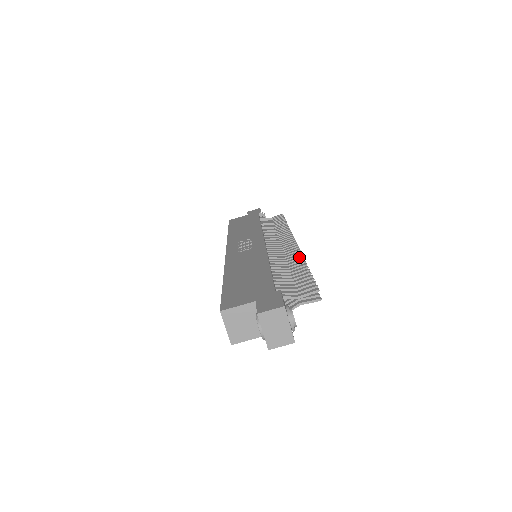
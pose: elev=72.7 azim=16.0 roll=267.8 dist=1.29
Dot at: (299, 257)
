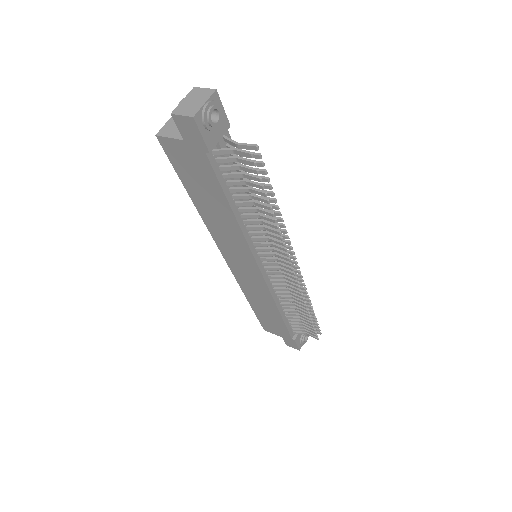
Dot at: (281, 223)
